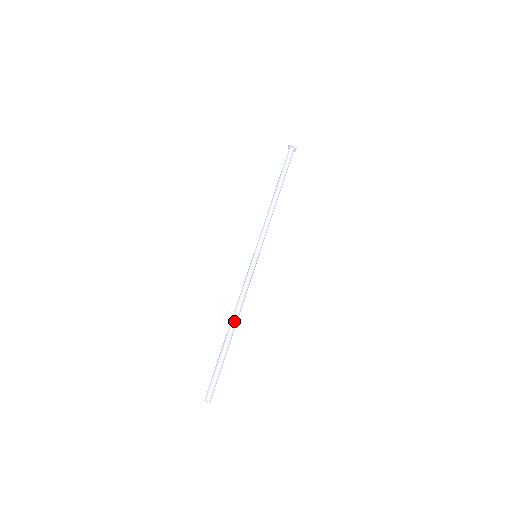
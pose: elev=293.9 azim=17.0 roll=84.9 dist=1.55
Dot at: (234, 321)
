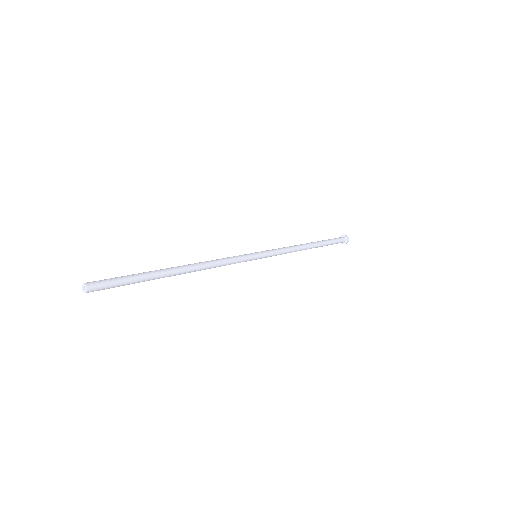
Dot at: (186, 265)
